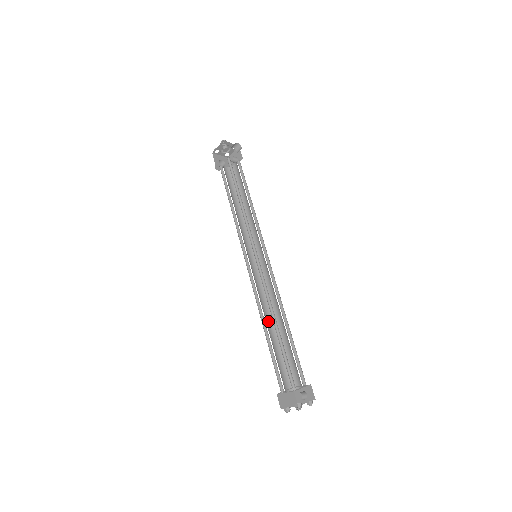
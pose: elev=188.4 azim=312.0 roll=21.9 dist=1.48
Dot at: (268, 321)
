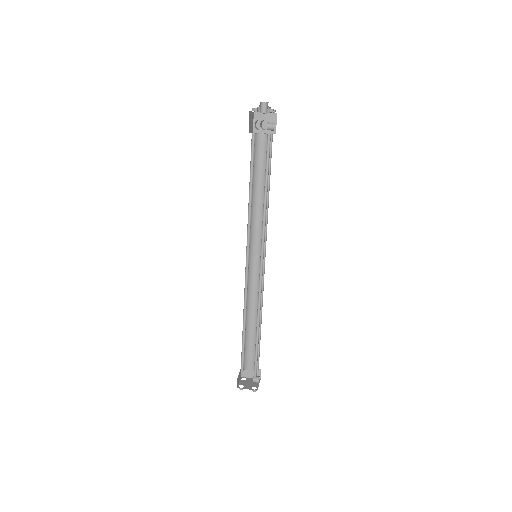
Dot at: (254, 314)
